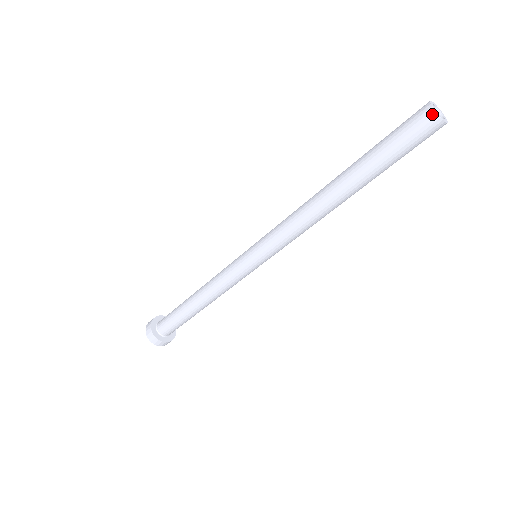
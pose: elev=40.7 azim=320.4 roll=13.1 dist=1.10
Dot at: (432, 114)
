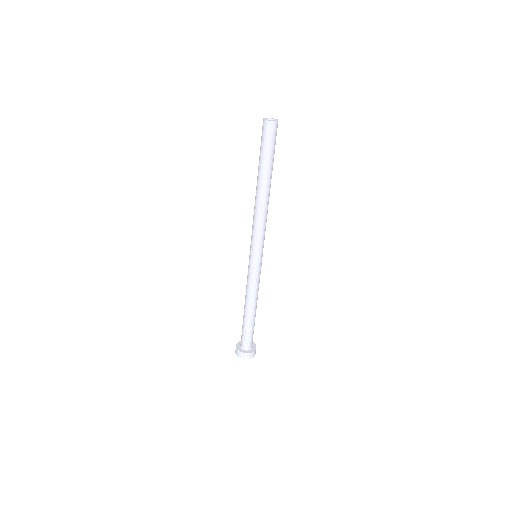
Dot at: (269, 123)
